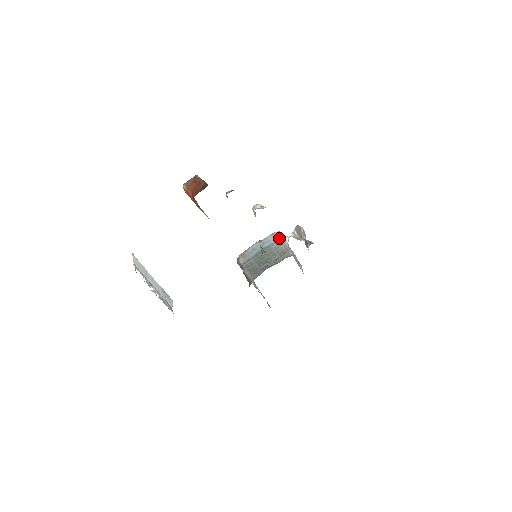
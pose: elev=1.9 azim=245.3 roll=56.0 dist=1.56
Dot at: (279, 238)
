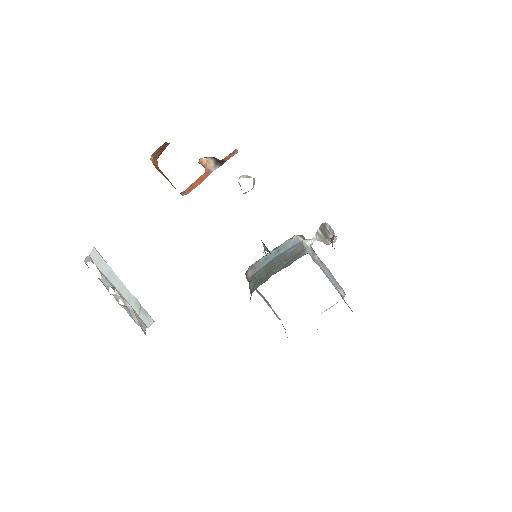
Dot at: (298, 241)
